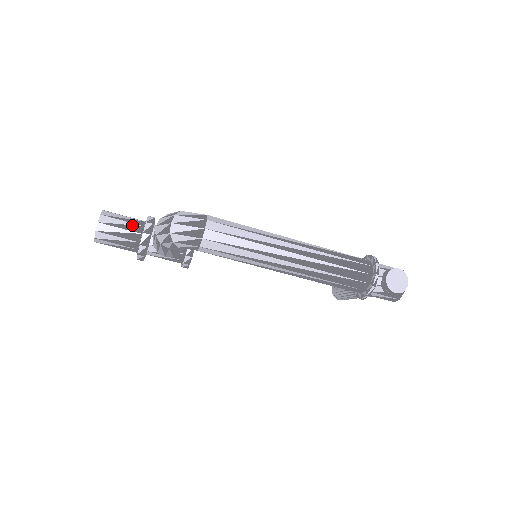
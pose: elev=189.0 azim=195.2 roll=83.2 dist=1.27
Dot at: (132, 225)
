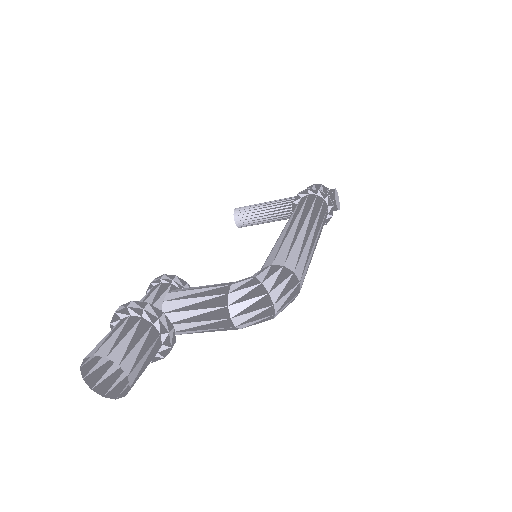
Dot at: (147, 337)
